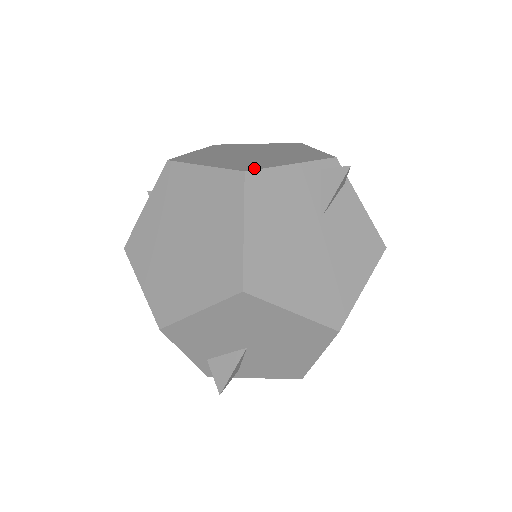
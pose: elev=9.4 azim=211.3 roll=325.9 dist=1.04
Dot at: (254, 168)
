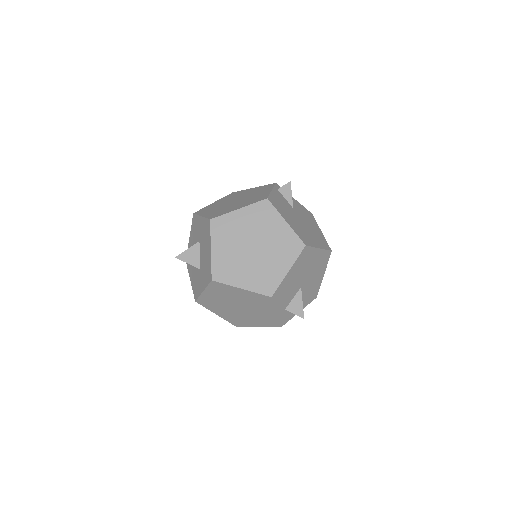
Dot at: (266, 197)
